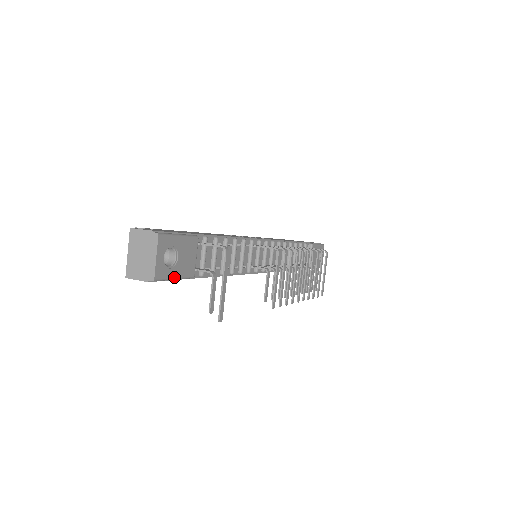
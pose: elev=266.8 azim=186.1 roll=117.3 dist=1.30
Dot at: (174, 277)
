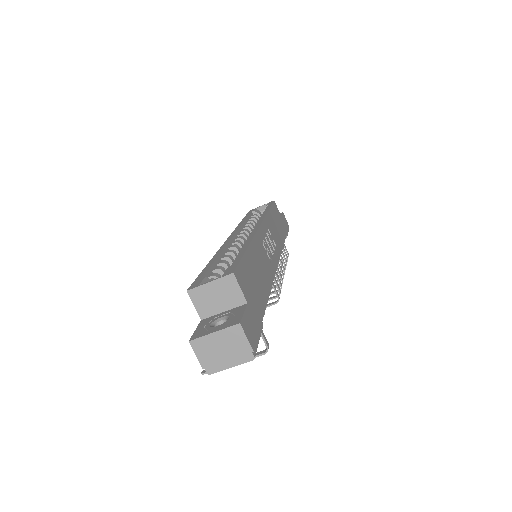
Dot at: occluded
